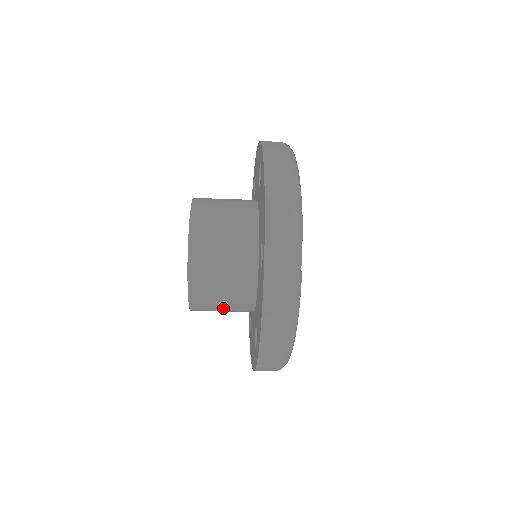
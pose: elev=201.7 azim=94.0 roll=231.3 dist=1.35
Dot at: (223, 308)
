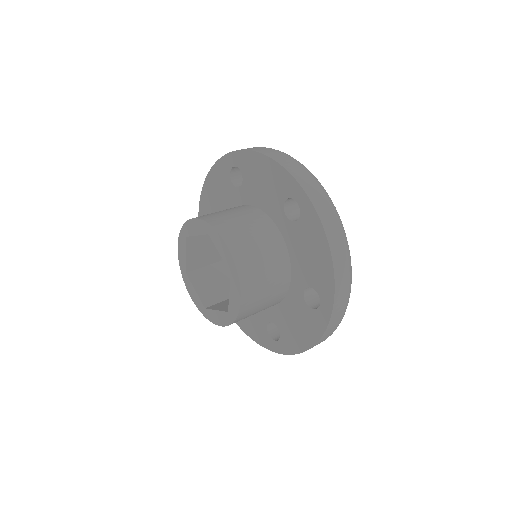
Dot at: occluded
